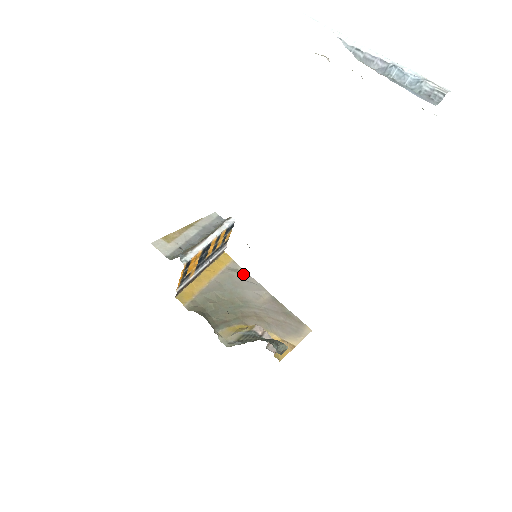
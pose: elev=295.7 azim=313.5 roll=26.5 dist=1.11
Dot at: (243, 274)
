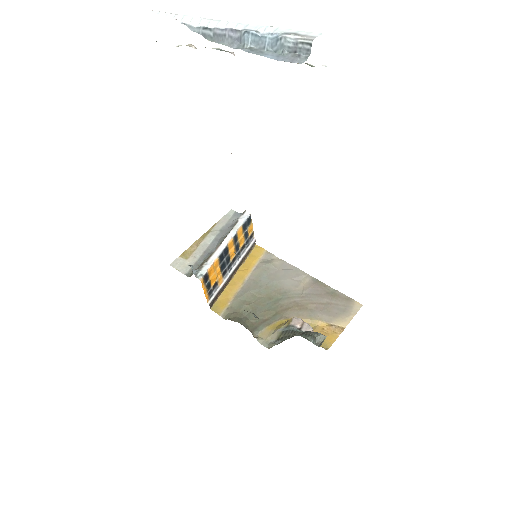
Dot at: (278, 263)
